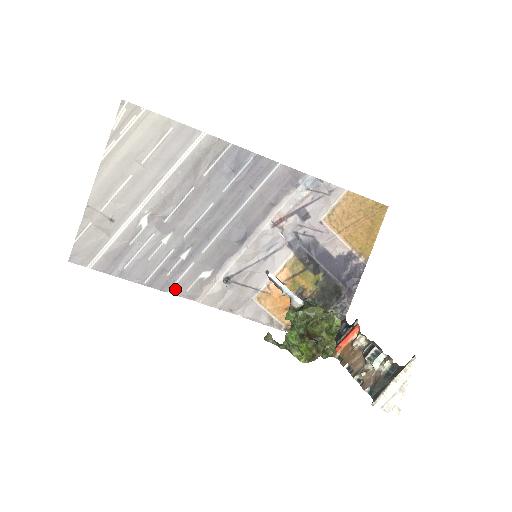
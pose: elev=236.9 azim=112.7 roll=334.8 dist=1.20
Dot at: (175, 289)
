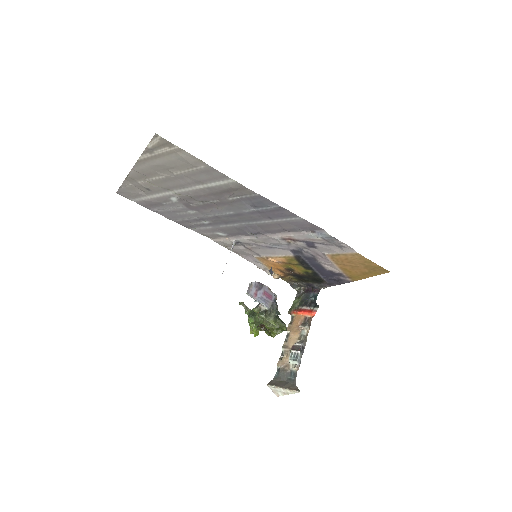
Dot at: (196, 230)
